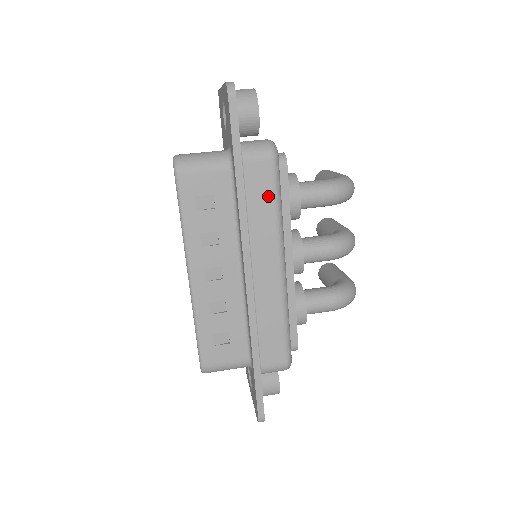
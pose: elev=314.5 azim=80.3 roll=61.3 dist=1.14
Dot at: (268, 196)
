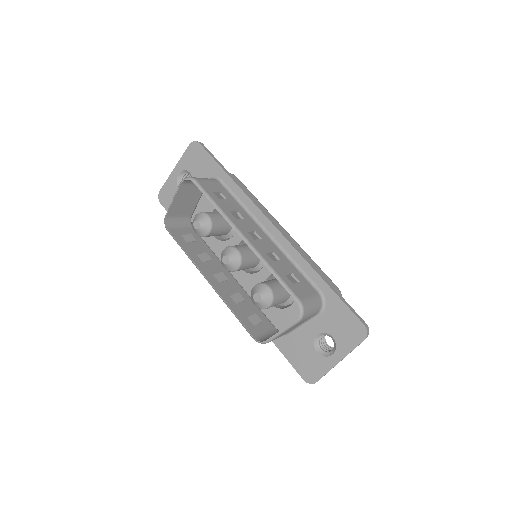
Dot at: (248, 192)
